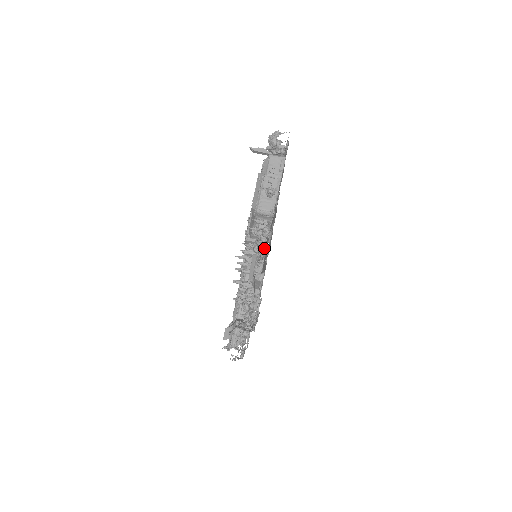
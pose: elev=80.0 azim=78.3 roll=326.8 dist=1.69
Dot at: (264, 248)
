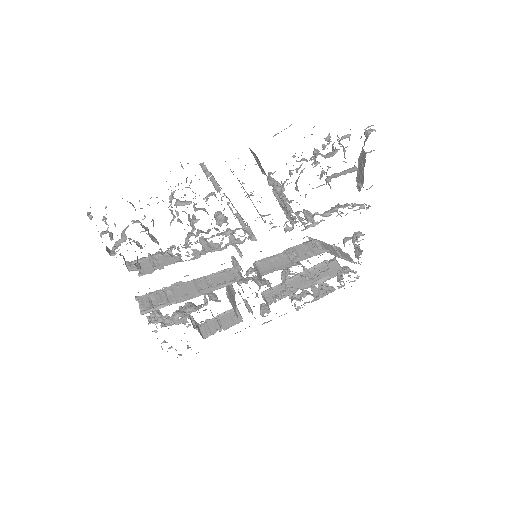
Dot at: occluded
